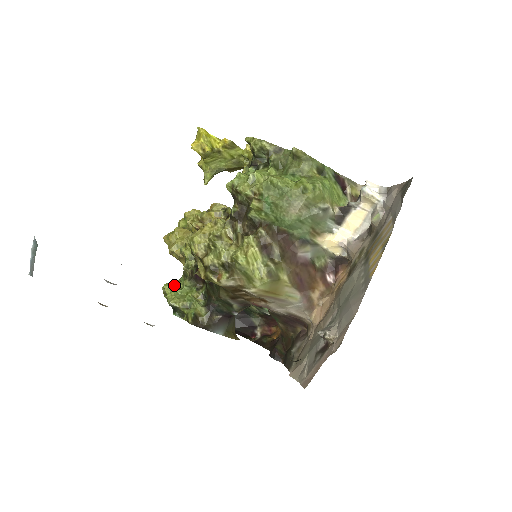
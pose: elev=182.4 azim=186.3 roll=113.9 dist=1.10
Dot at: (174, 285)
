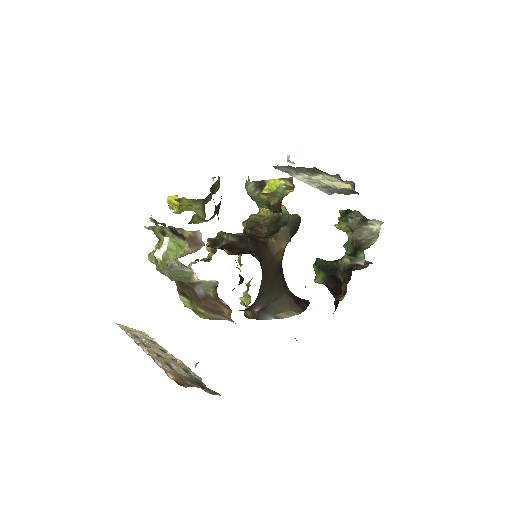
Dot at: (248, 284)
